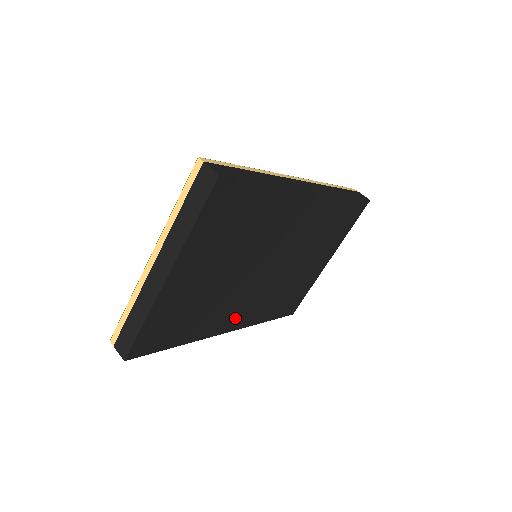
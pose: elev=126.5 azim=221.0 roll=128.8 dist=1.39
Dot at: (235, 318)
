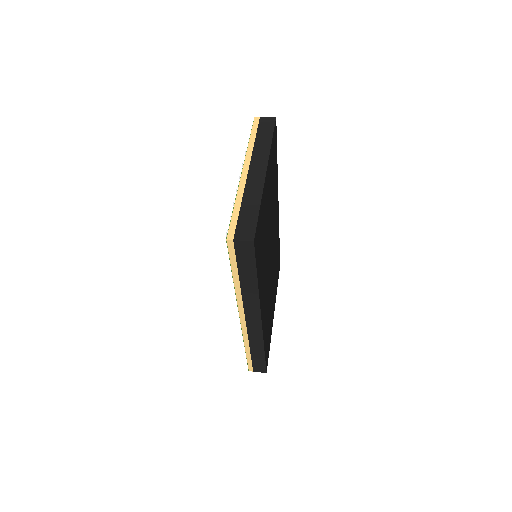
Dot at: (263, 304)
